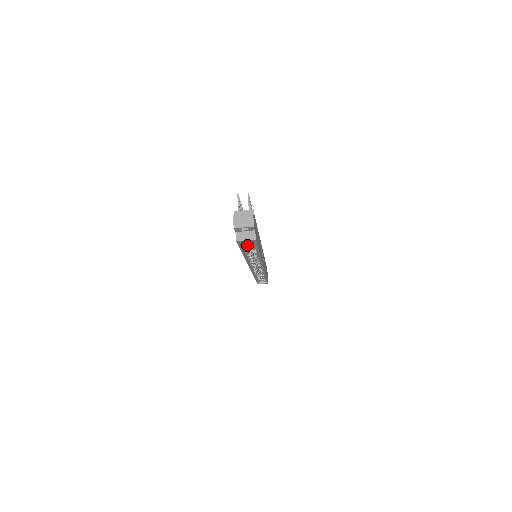
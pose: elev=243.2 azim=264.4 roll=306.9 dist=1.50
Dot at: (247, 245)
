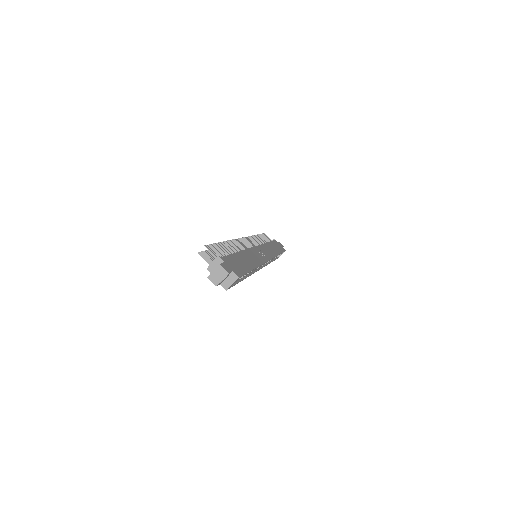
Dot at: occluded
